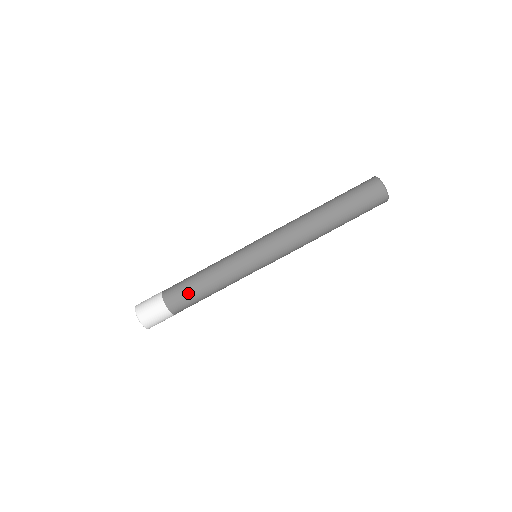
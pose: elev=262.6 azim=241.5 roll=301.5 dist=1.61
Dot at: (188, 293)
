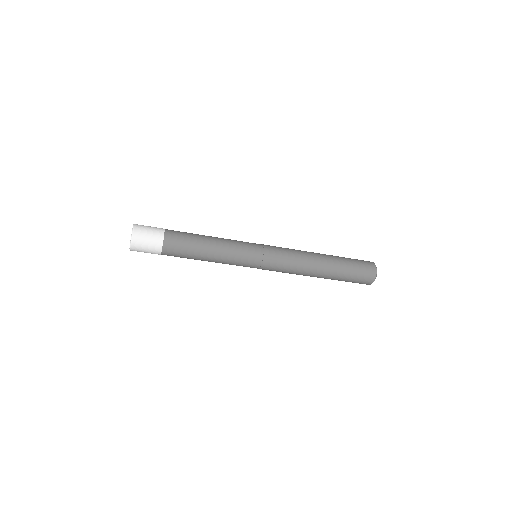
Dot at: occluded
